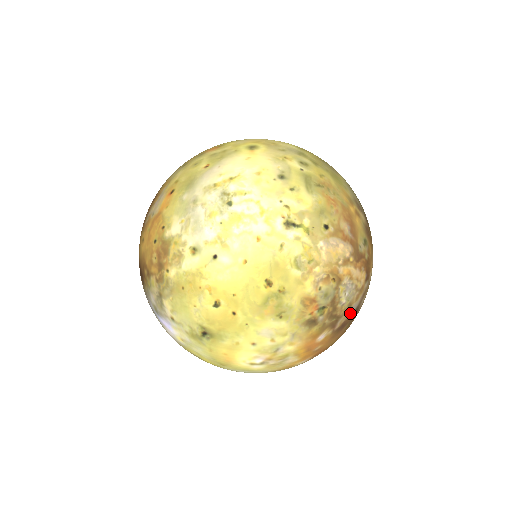
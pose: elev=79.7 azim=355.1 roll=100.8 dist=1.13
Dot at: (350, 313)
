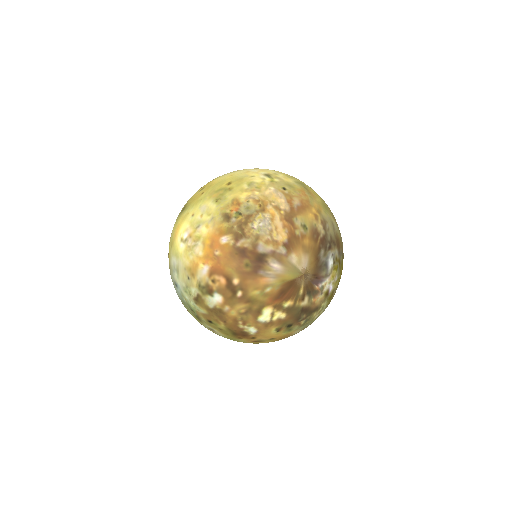
Dot at: (255, 247)
